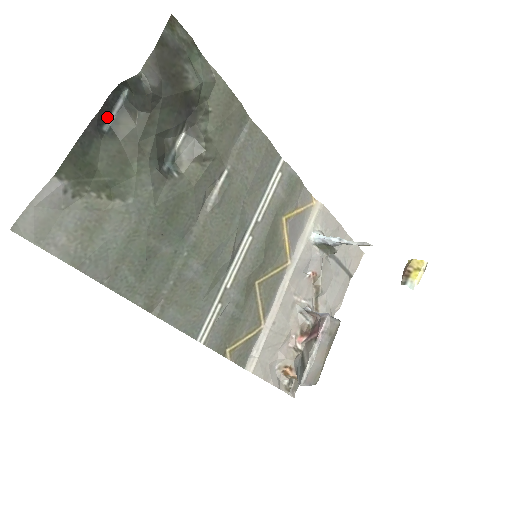
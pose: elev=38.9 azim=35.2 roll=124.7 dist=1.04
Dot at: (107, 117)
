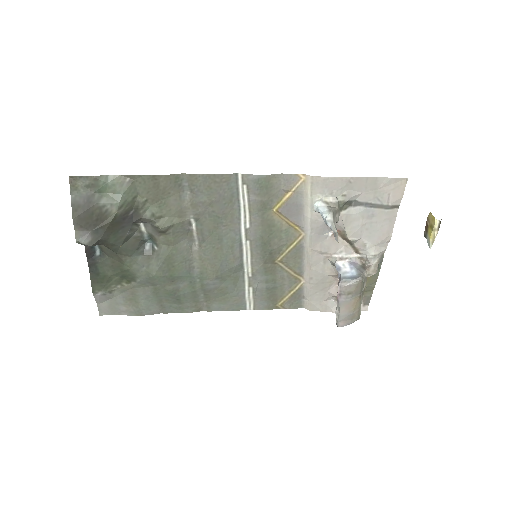
Dot at: (94, 248)
